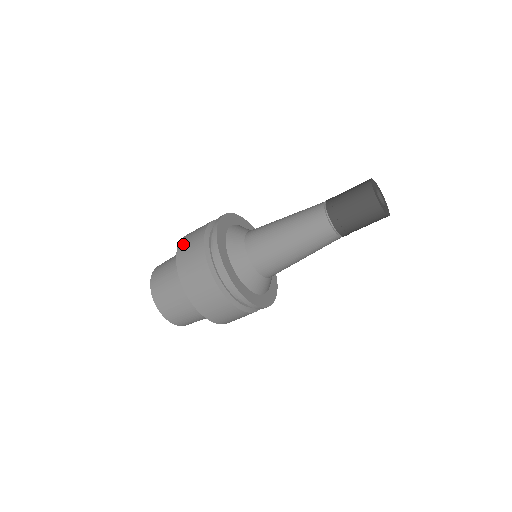
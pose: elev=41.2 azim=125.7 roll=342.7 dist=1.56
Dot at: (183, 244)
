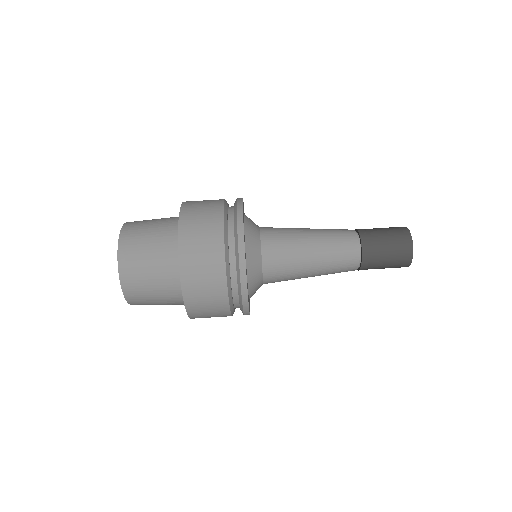
Dot at: (190, 209)
